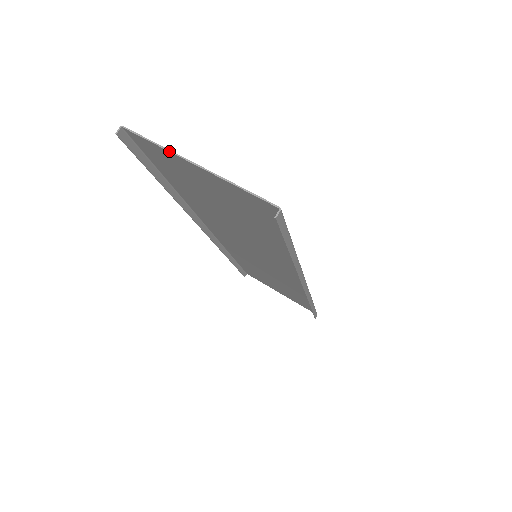
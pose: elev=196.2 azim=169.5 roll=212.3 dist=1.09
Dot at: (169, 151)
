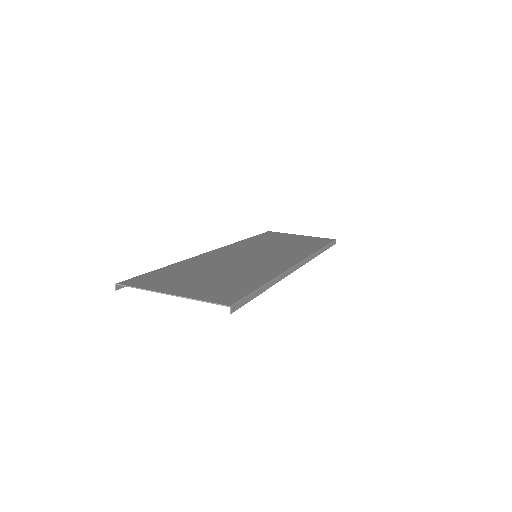
Dot at: occluded
